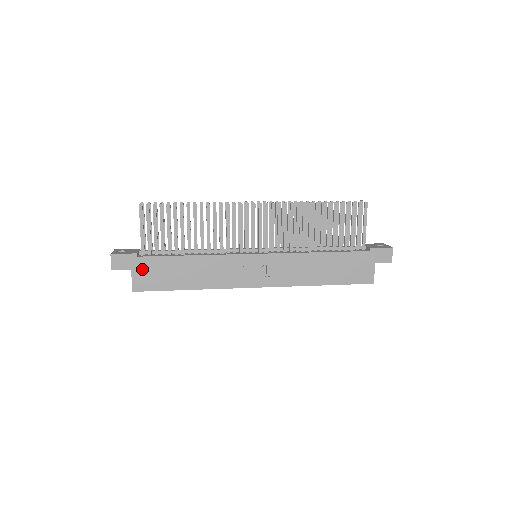
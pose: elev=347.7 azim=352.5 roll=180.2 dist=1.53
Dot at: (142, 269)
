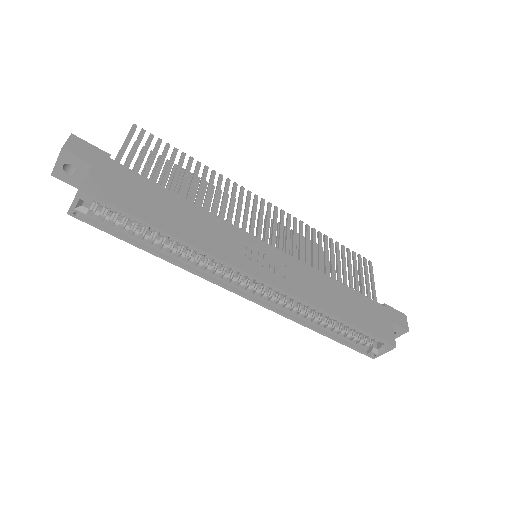
Dot at: (109, 173)
